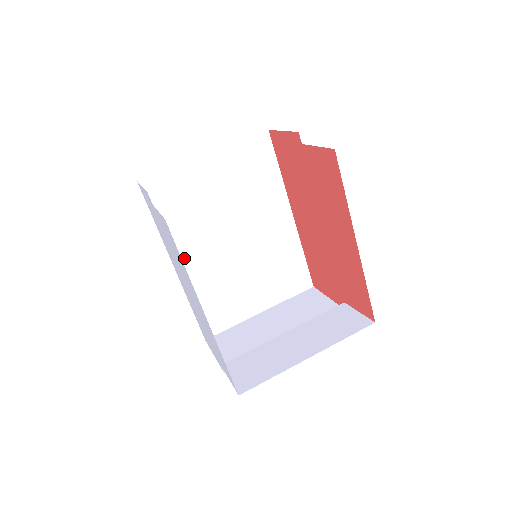
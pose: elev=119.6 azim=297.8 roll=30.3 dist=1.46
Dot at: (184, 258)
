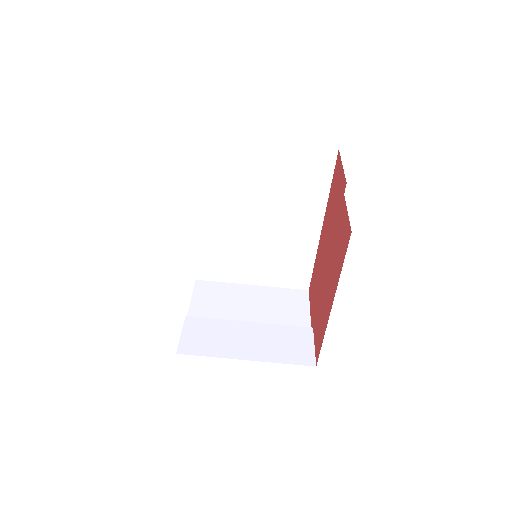
Dot at: (207, 214)
